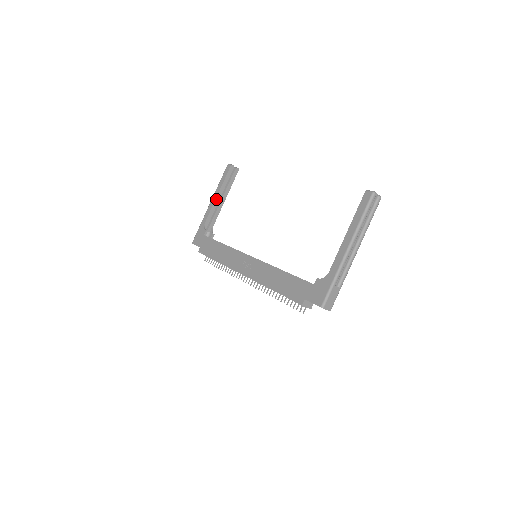
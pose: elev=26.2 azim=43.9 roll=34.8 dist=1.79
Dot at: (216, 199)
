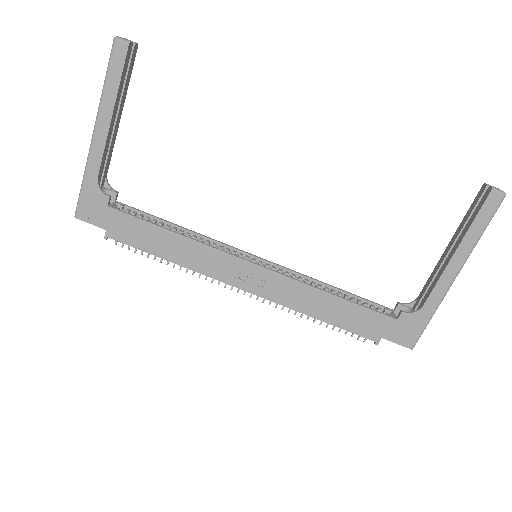
Dot at: (109, 126)
